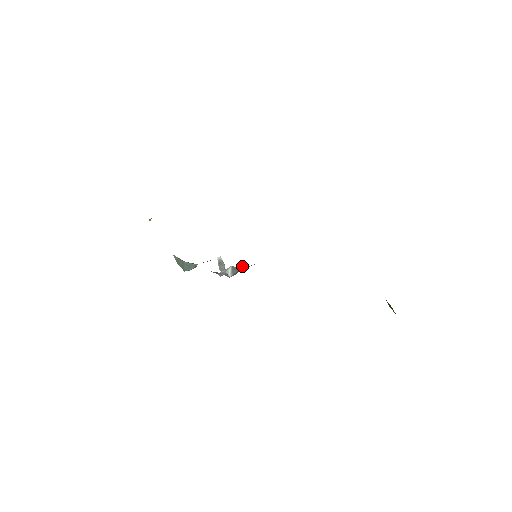
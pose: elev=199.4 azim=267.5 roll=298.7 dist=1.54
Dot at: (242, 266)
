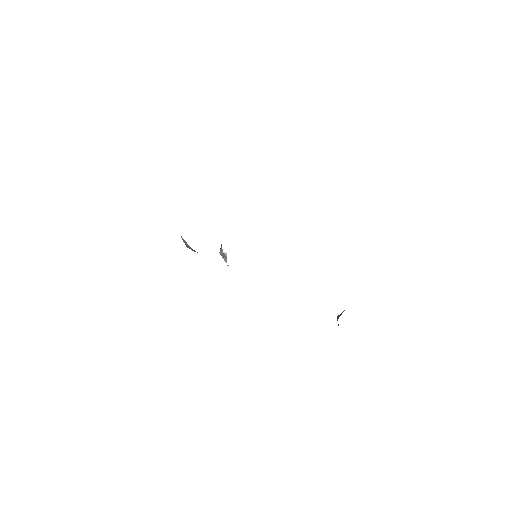
Dot at: occluded
